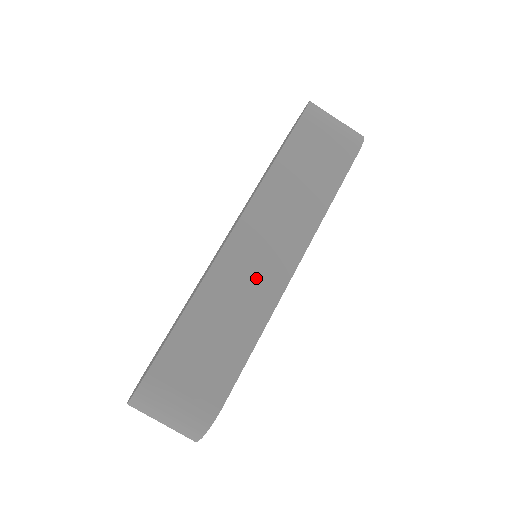
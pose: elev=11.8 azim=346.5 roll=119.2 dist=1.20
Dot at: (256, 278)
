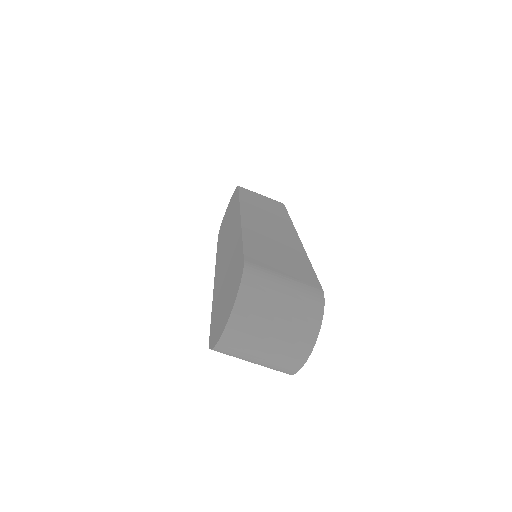
Dot at: (277, 235)
